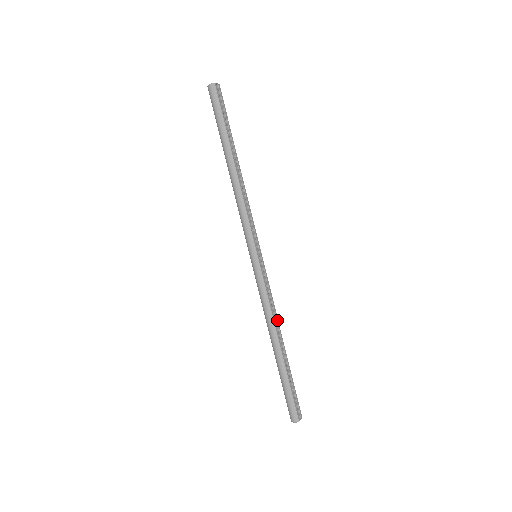
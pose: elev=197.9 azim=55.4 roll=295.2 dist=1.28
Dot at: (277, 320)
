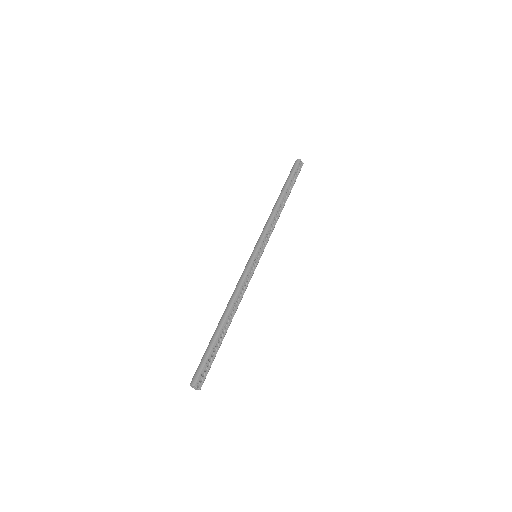
Dot at: (238, 303)
